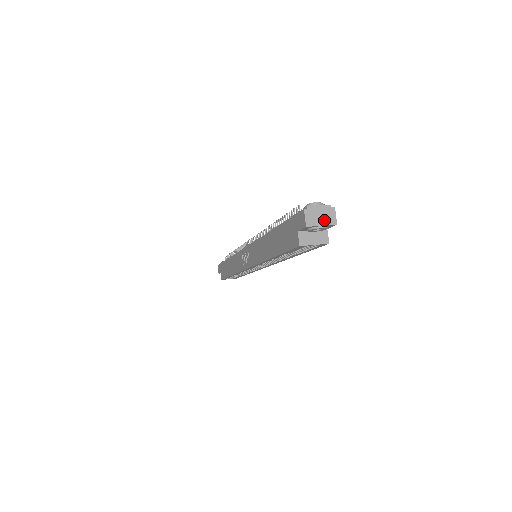
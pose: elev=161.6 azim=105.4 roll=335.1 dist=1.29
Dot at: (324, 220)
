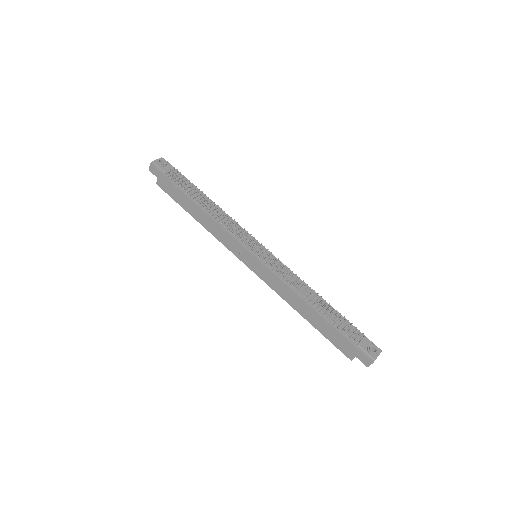
Dot at: occluded
